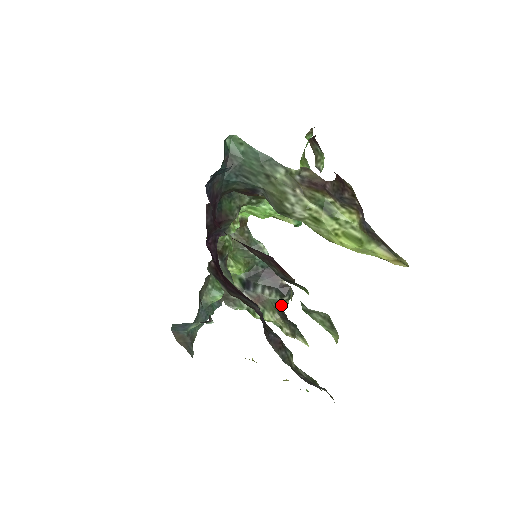
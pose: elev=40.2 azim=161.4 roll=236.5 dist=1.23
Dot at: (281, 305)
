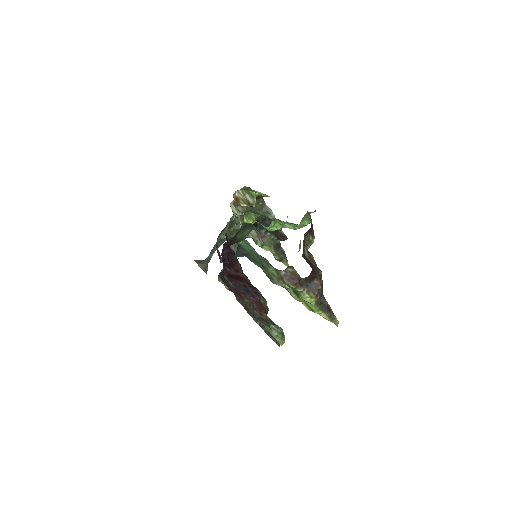
Dot at: (277, 240)
